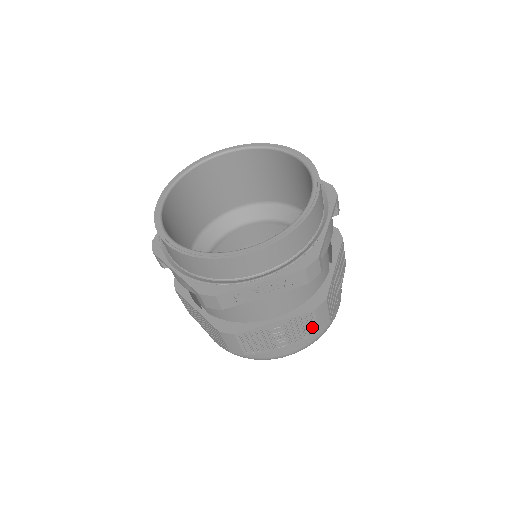
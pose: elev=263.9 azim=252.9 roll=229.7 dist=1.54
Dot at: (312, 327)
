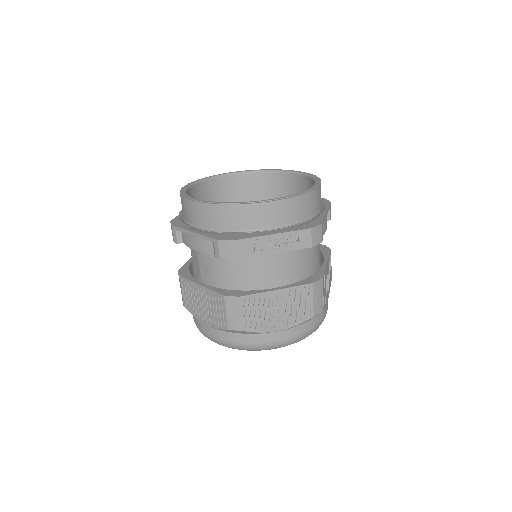
Dot at: (308, 306)
